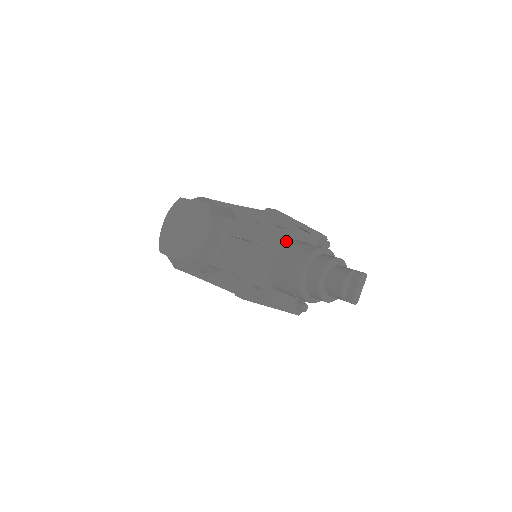
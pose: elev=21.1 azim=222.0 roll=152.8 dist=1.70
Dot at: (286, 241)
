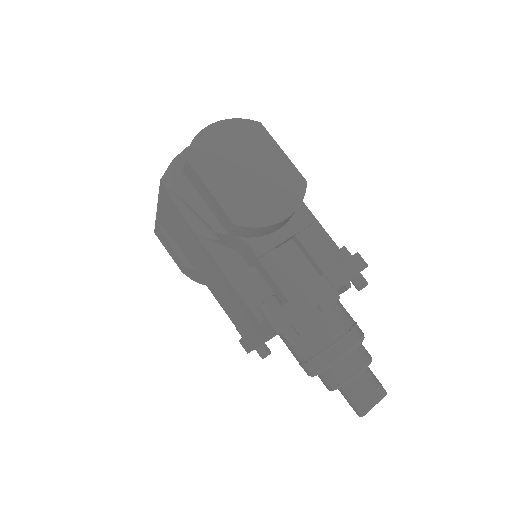
Dot at: occluded
